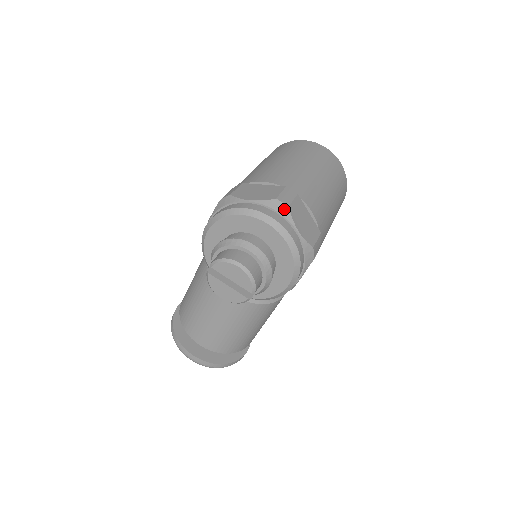
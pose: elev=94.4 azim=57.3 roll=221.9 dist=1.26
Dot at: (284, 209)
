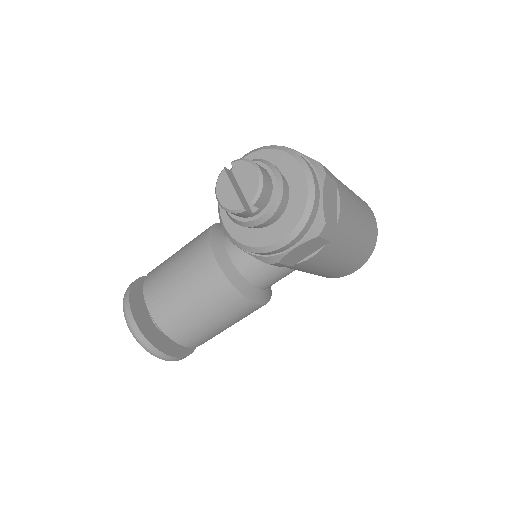
Dot at: (322, 172)
